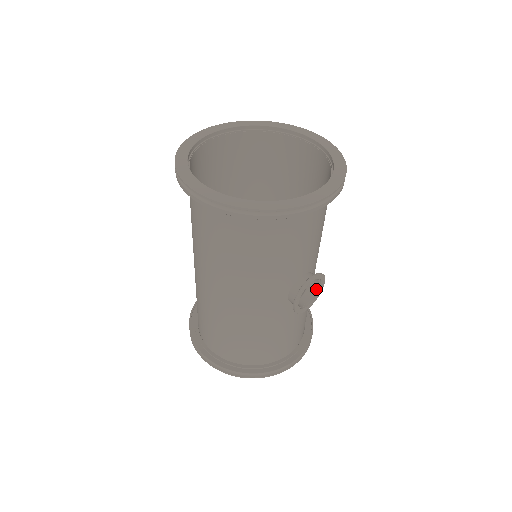
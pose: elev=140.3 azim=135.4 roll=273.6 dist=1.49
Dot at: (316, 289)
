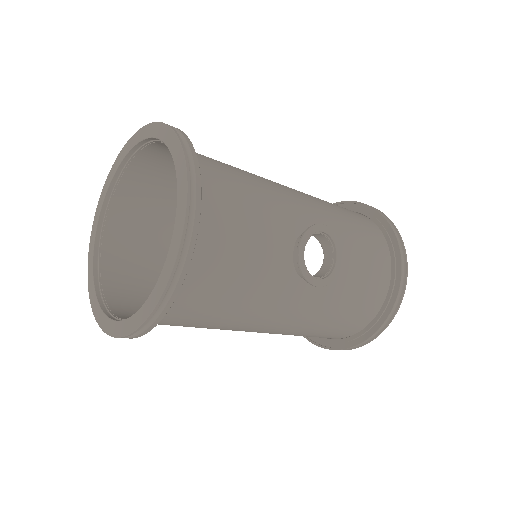
Dot at: (325, 238)
